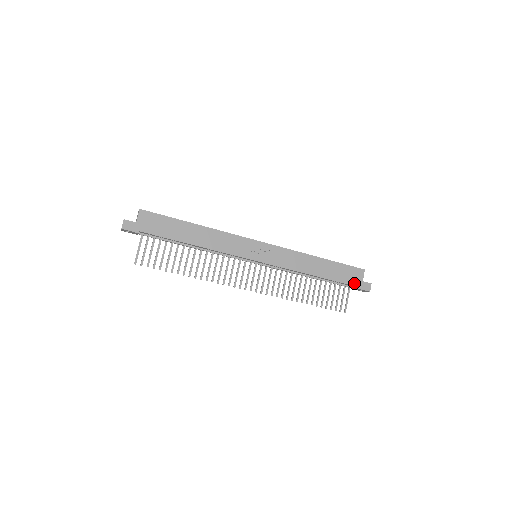
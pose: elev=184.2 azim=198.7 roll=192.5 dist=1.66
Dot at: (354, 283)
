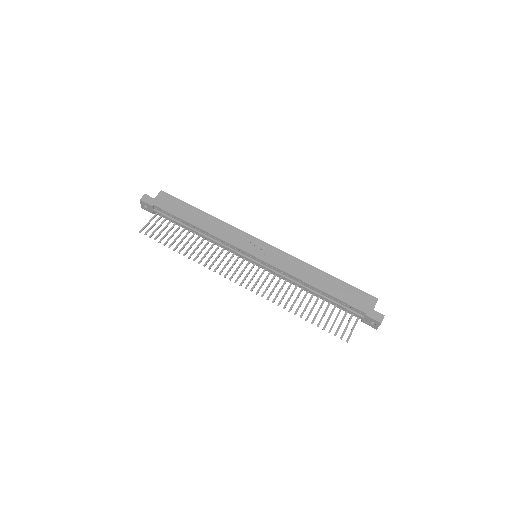
Dot at: (362, 308)
